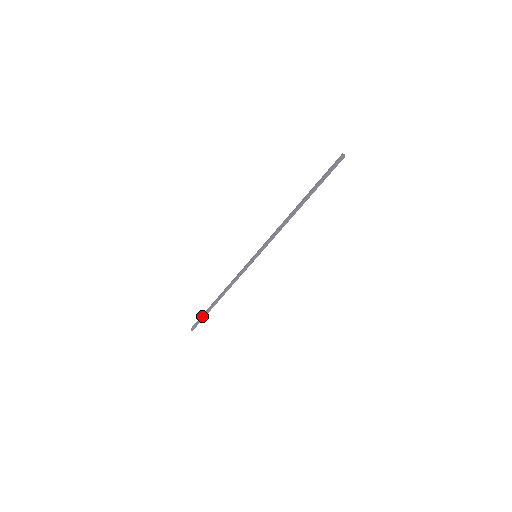
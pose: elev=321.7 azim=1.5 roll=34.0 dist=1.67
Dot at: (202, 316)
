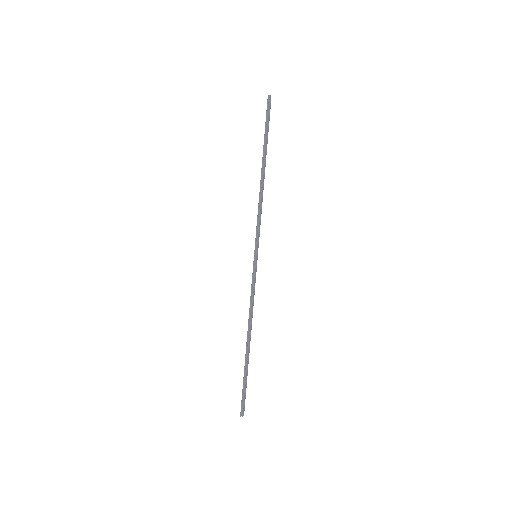
Dot at: (243, 383)
